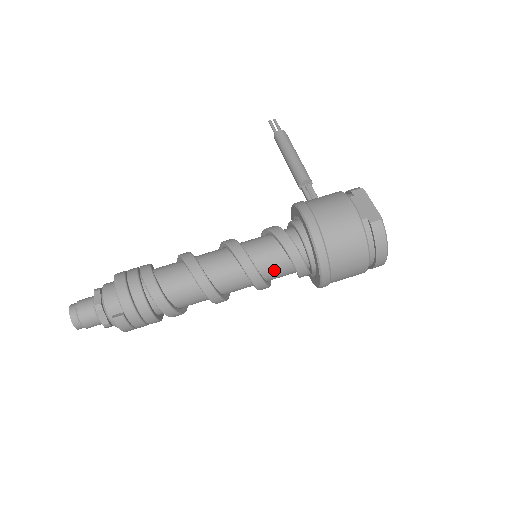
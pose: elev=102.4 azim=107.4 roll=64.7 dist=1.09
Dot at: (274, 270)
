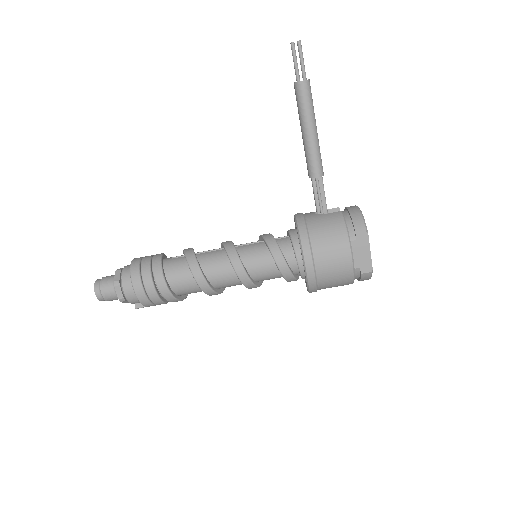
Dot at: occluded
